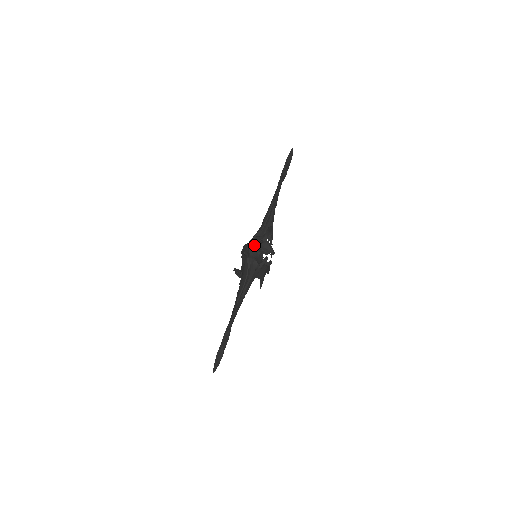
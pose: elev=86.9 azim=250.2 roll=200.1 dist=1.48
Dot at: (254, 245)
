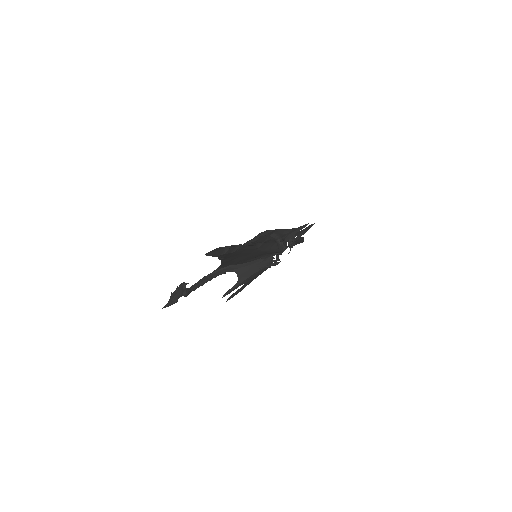
Dot at: (283, 230)
